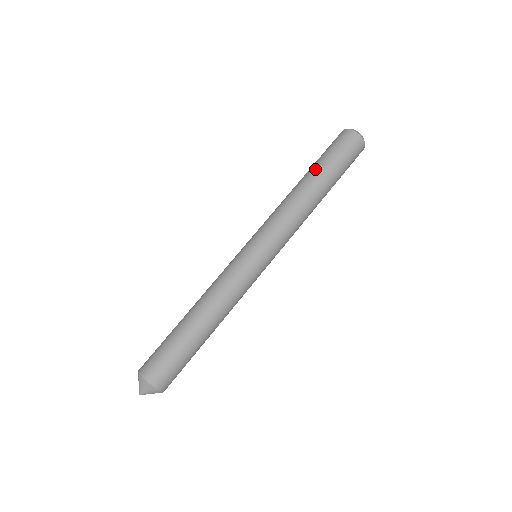
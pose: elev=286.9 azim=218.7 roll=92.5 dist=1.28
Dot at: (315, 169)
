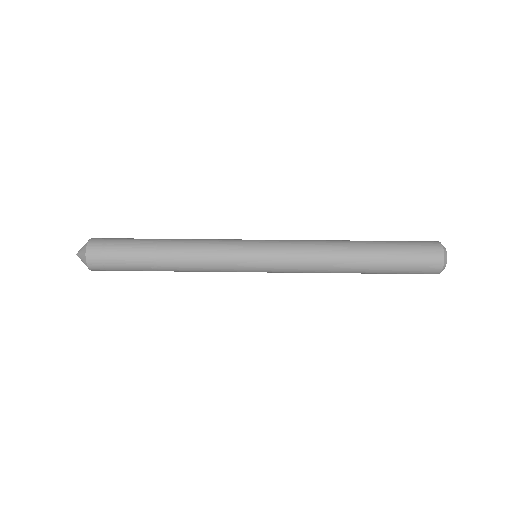
Dot at: occluded
